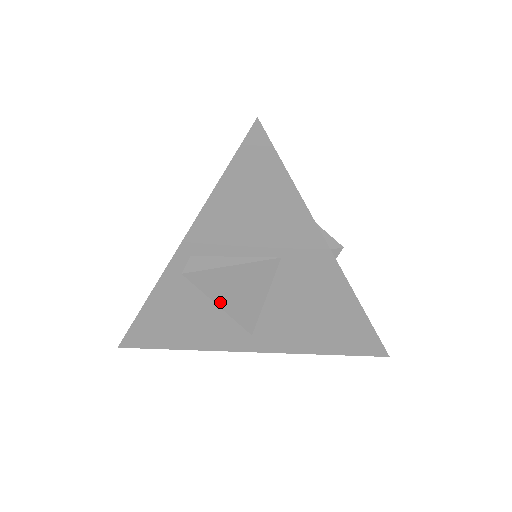
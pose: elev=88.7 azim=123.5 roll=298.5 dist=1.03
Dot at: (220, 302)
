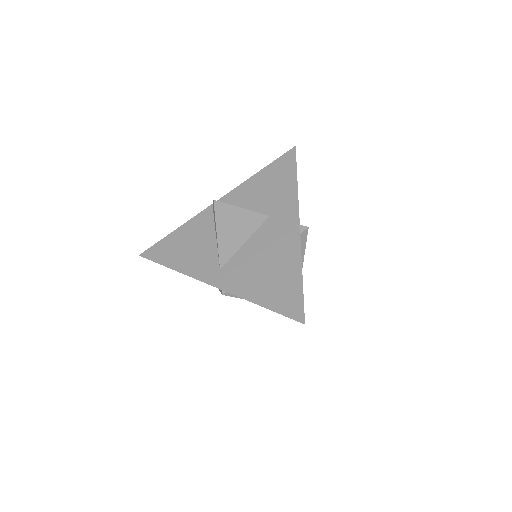
Dot at: (219, 230)
